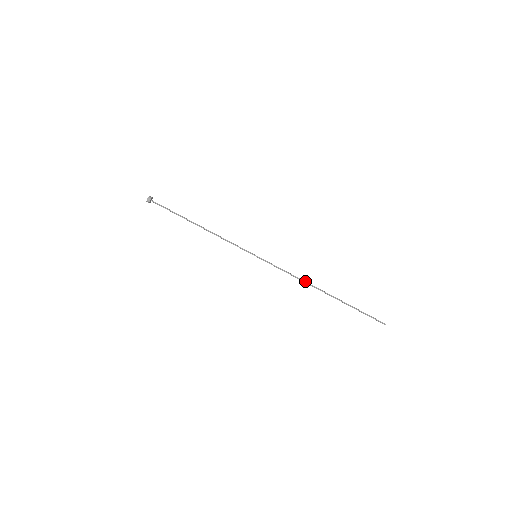
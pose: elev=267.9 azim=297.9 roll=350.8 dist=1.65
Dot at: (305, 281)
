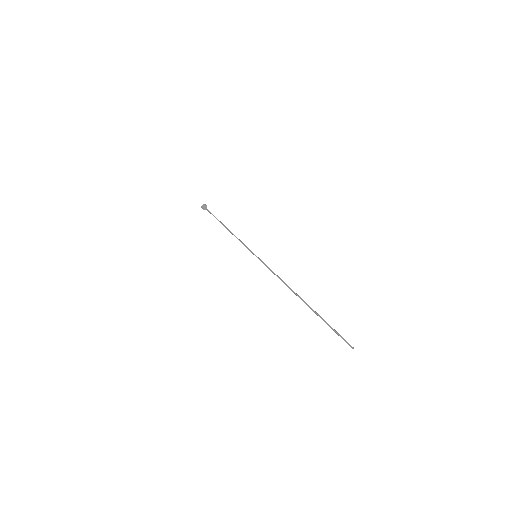
Dot at: occluded
